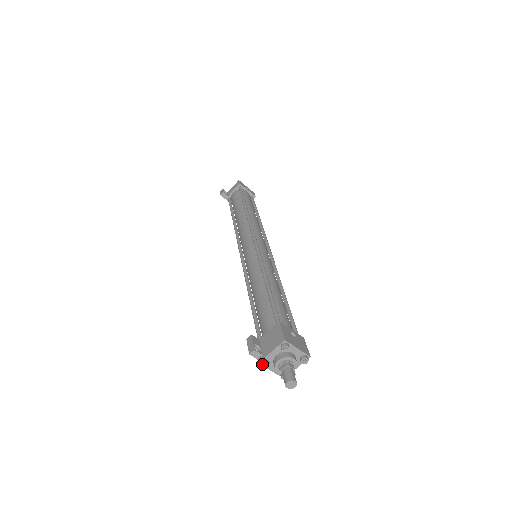
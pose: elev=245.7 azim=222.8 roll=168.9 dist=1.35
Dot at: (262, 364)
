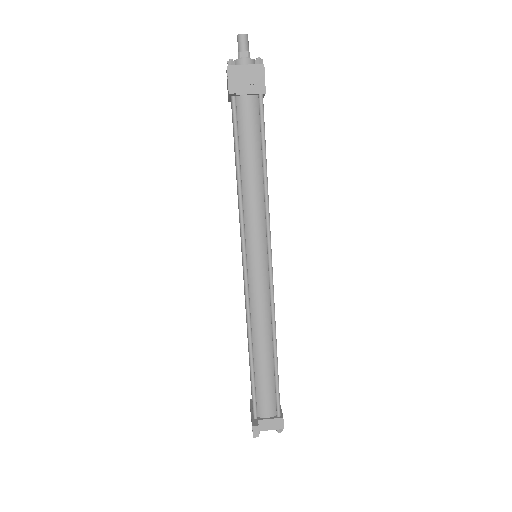
Dot at: occluded
